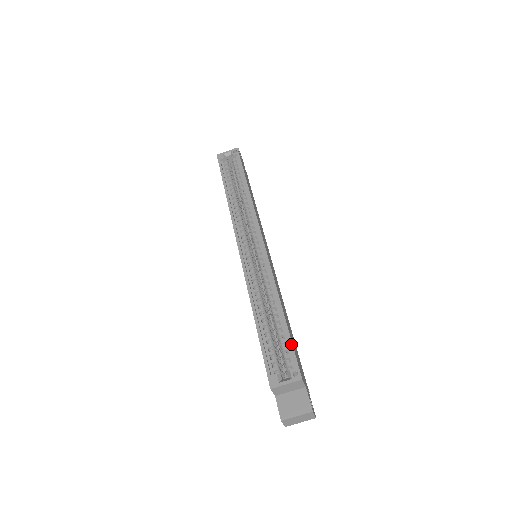
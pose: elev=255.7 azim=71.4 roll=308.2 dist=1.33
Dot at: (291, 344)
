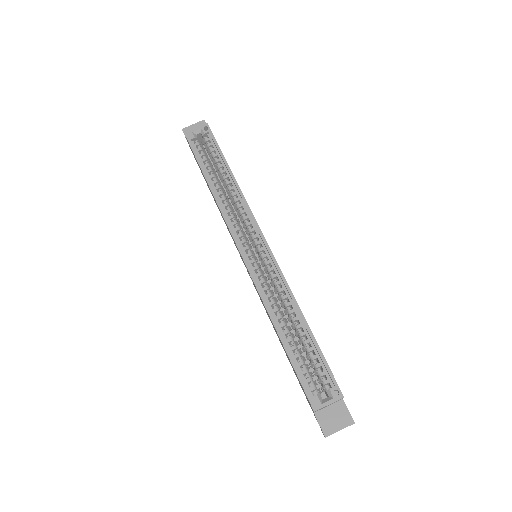
Dot at: (325, 361)
